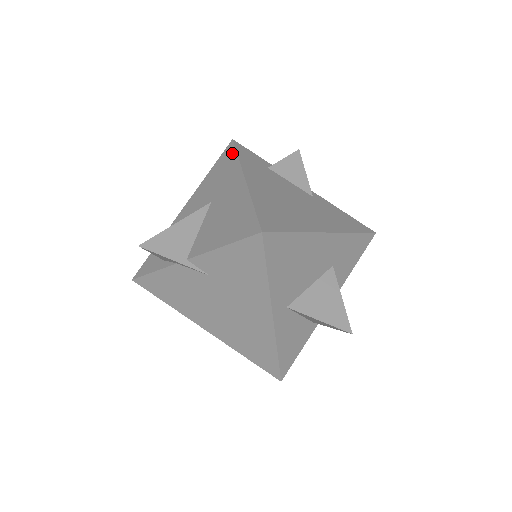
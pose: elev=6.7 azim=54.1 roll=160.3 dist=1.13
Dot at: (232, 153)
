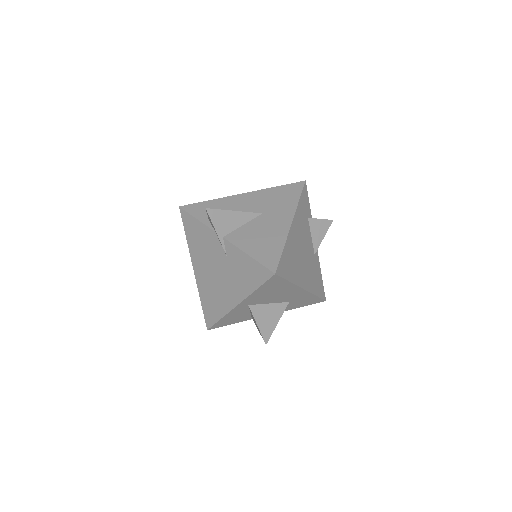
Dot at: (298, 192)
